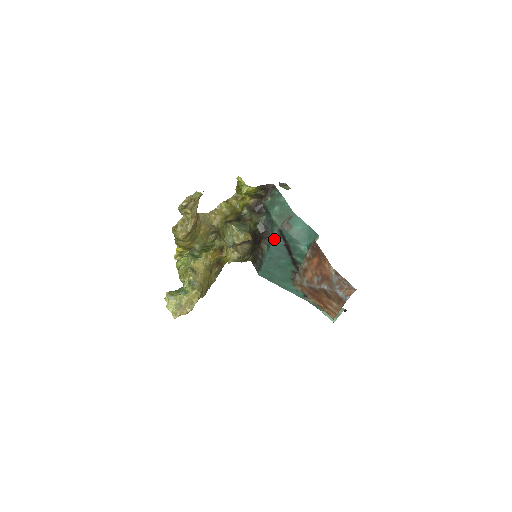
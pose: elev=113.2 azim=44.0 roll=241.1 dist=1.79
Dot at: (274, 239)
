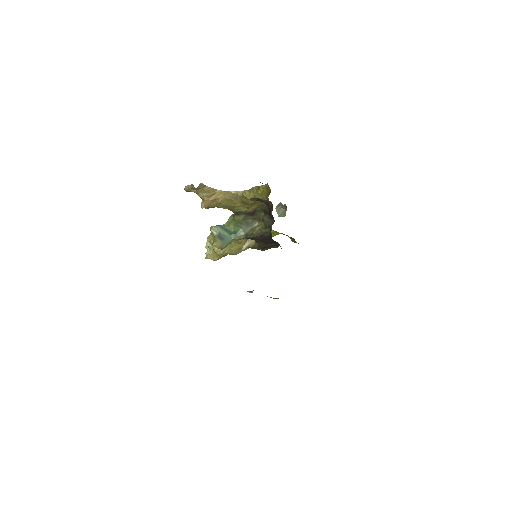
Dot at: occluded
